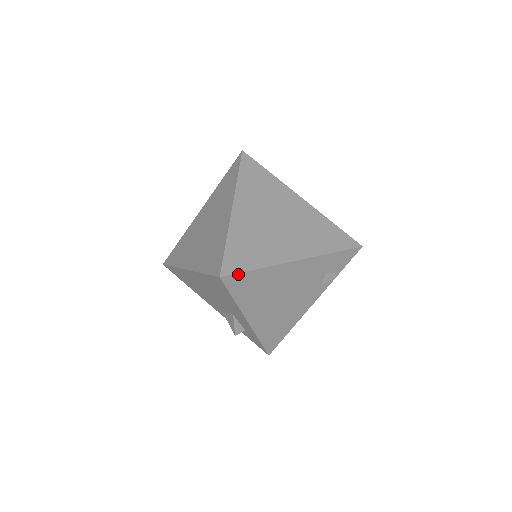
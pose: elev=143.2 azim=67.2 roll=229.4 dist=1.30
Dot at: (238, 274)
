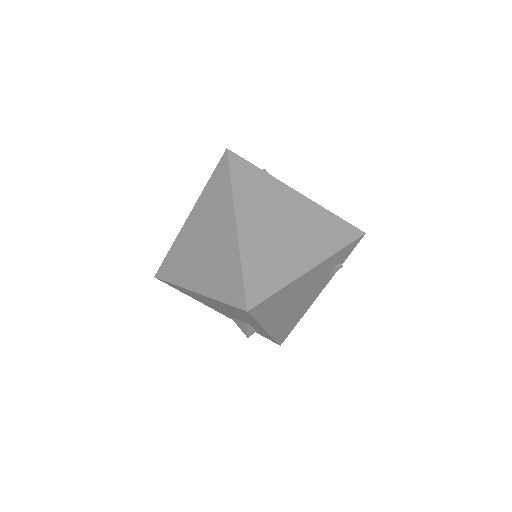
Dot at: (263, 302)
